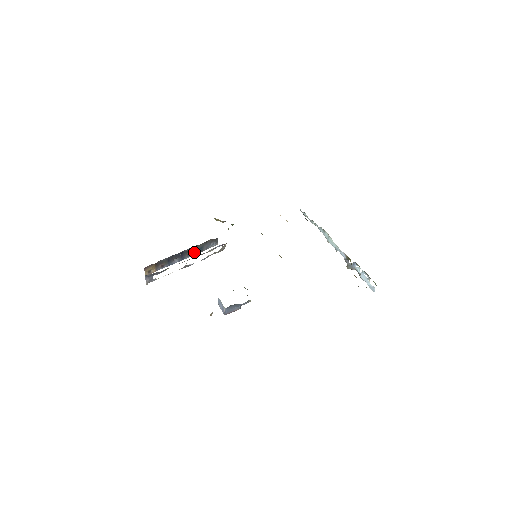
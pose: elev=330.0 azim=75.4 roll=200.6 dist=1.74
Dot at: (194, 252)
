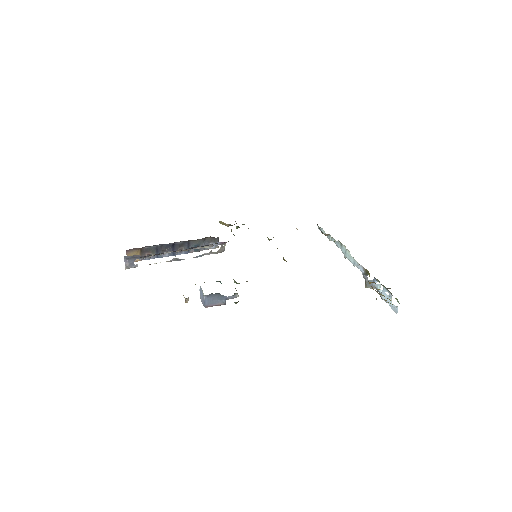
Dot at: occluded
